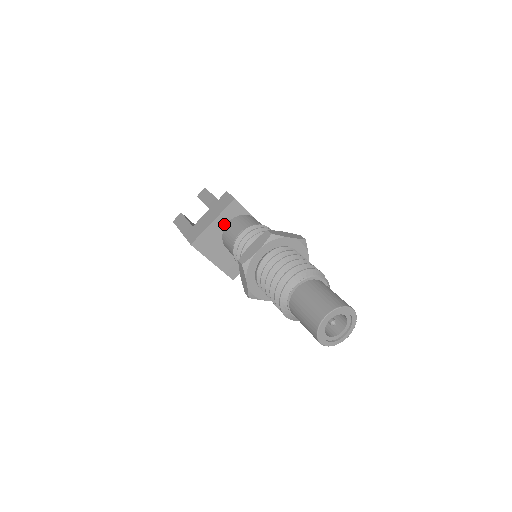
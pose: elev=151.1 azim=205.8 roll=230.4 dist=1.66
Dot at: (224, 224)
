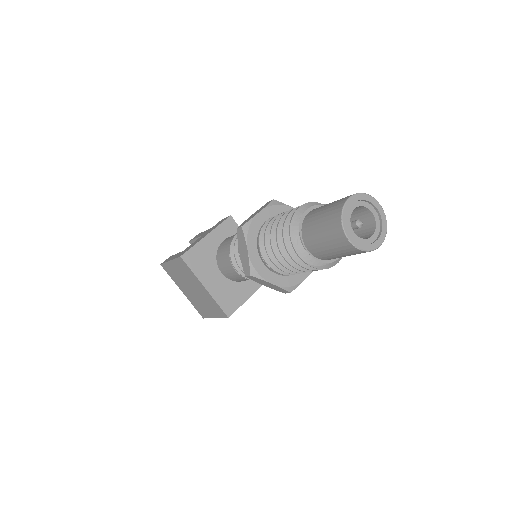
Dot at: (219, 242)
